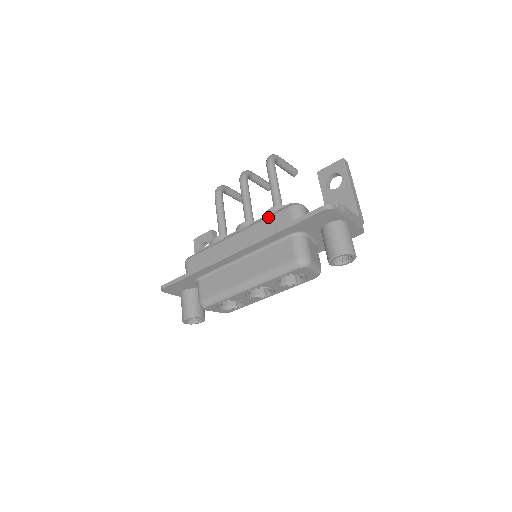
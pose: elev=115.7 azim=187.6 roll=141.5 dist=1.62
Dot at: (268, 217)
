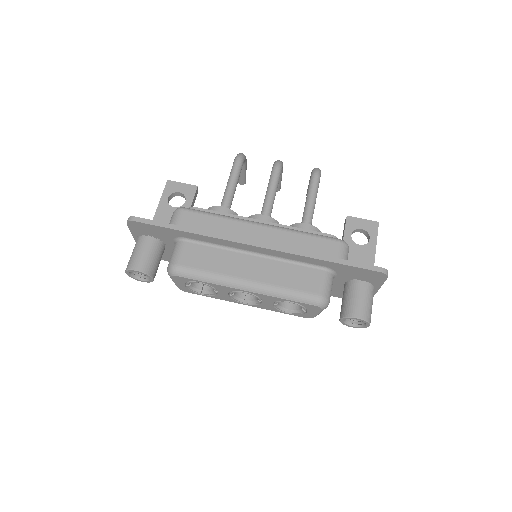
Dot at: (311, 235)
